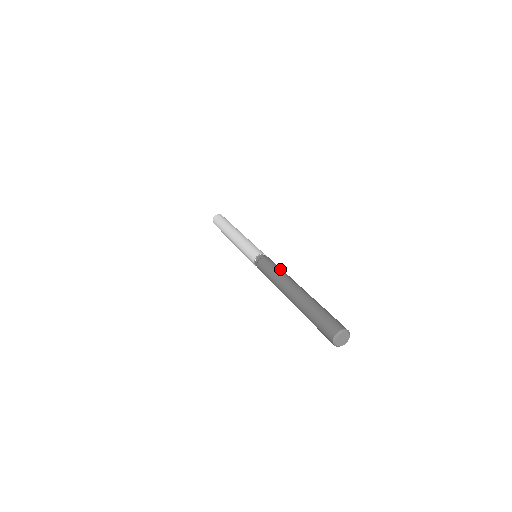
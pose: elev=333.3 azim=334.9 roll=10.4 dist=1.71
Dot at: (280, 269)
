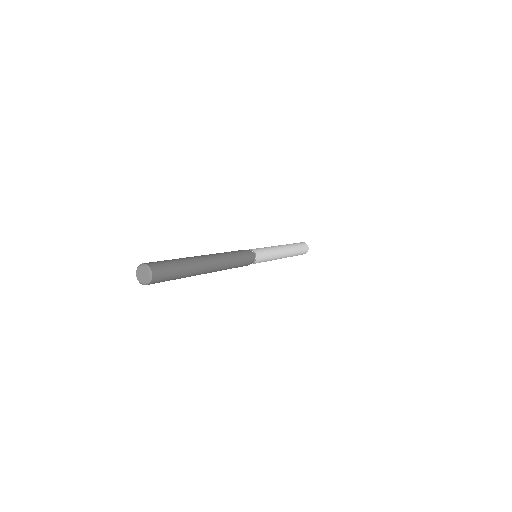
Dot at: (228, 252)
